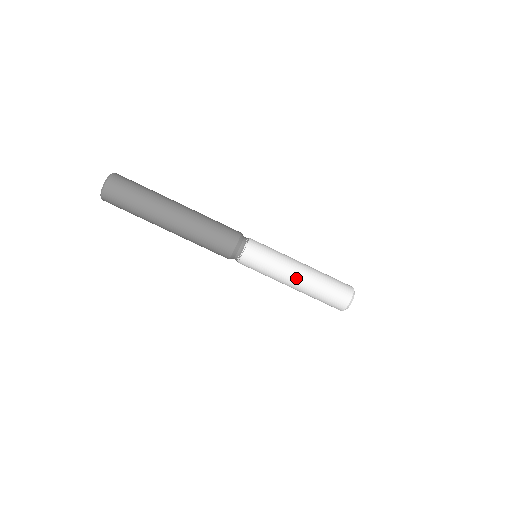
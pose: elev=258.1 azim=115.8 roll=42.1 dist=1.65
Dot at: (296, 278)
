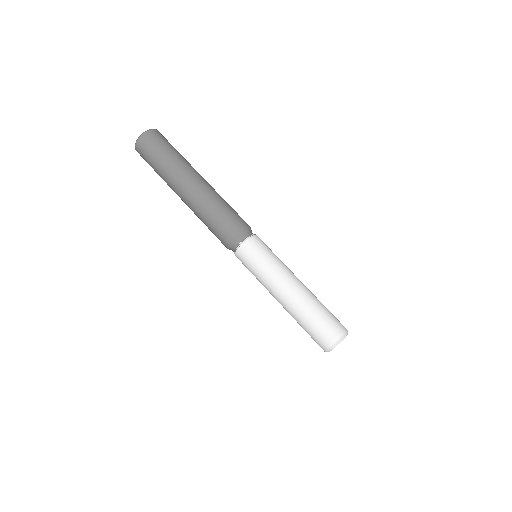
Dot at: (294, 284)
